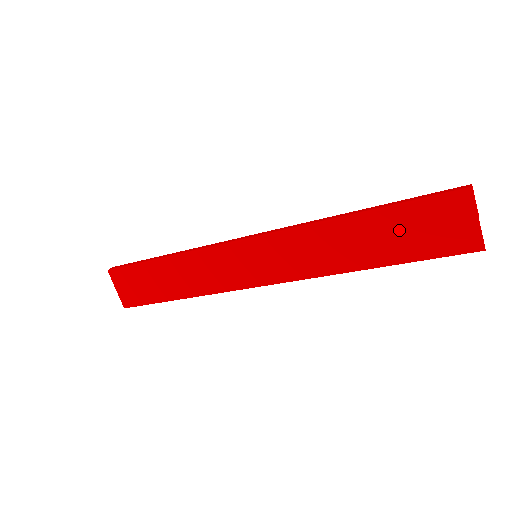
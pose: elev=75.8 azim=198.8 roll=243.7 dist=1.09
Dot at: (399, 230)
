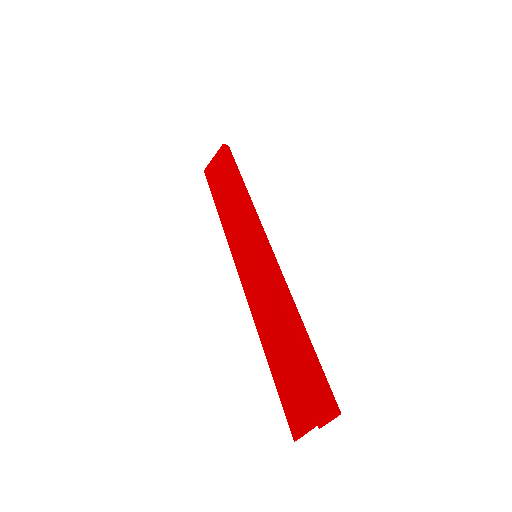
Dot at: (293, 364)
